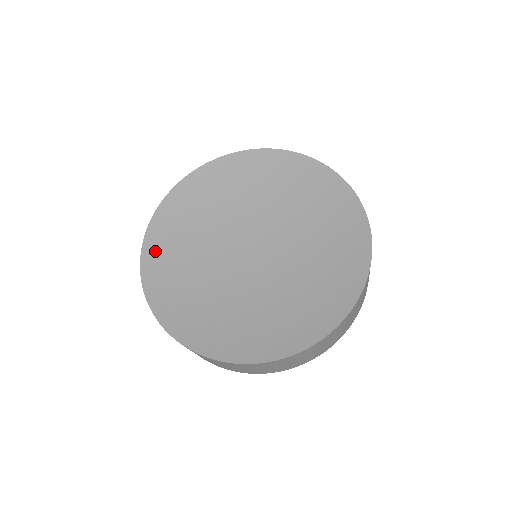
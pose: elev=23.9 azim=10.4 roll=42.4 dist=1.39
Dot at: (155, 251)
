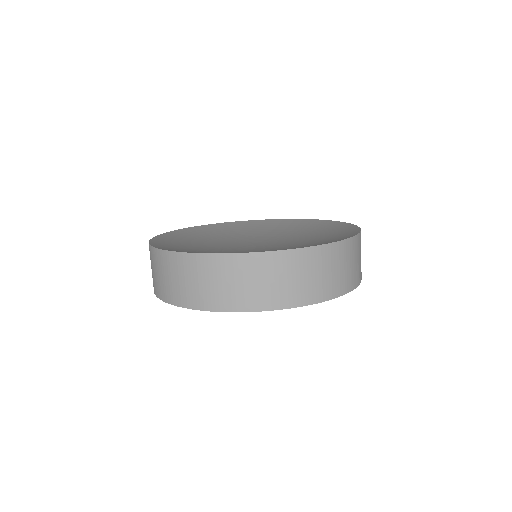
Dot at: (168, 238)
